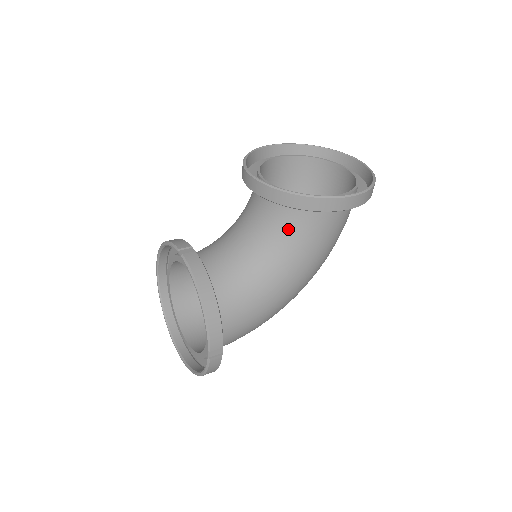
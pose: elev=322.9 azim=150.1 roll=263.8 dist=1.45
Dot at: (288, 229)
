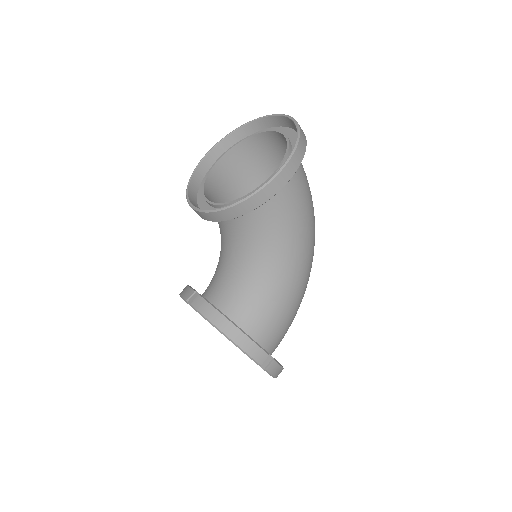
Dot at: (255, 229)
